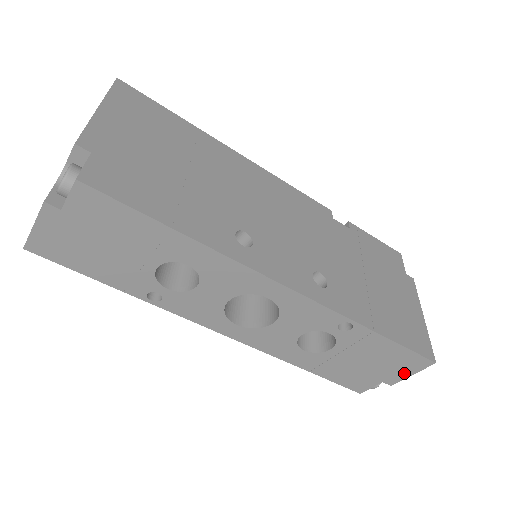
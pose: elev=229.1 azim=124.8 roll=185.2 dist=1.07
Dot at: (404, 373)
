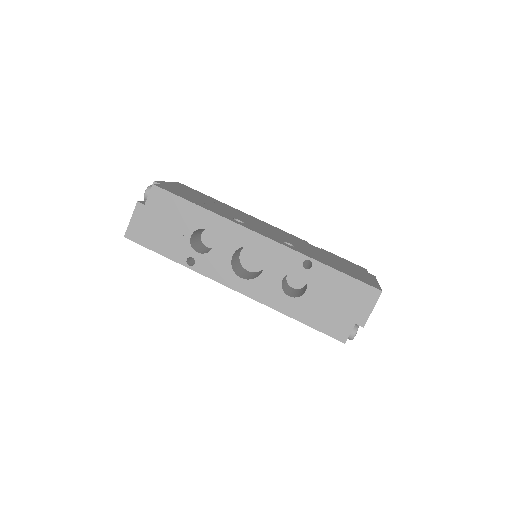
Dot at: (366, 309)
